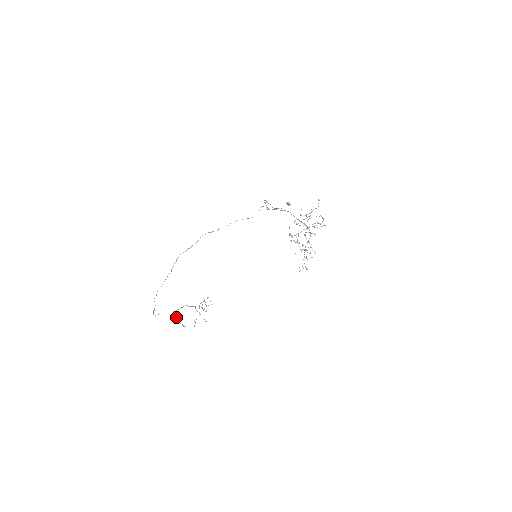
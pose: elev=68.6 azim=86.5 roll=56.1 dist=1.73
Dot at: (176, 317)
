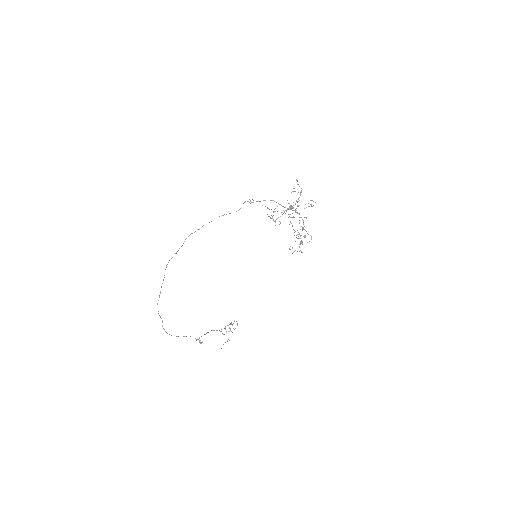
Dot at: occluded
